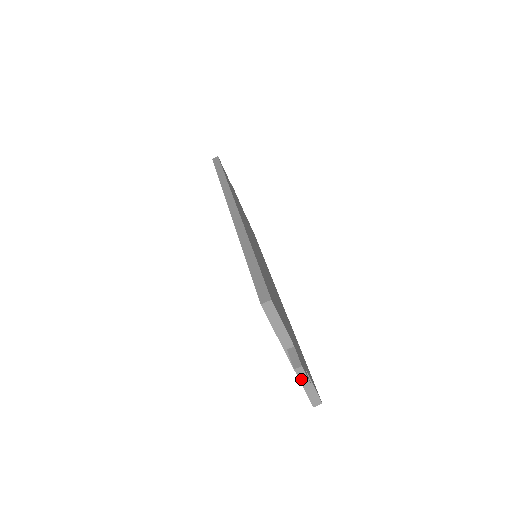
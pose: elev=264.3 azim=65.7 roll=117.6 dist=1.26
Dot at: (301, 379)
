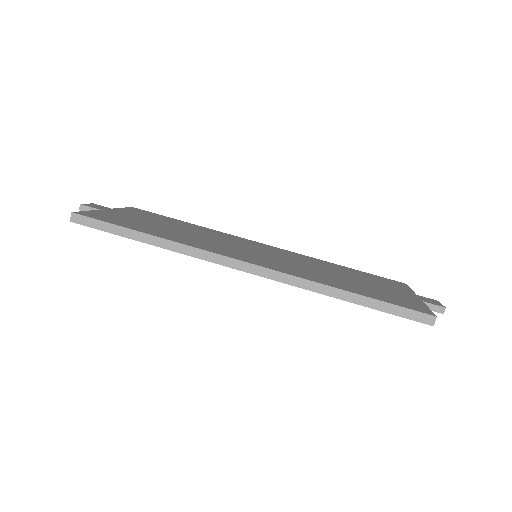
Dot at: occluded
